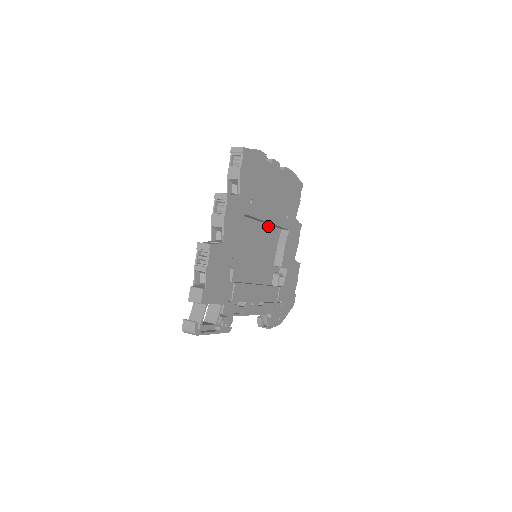
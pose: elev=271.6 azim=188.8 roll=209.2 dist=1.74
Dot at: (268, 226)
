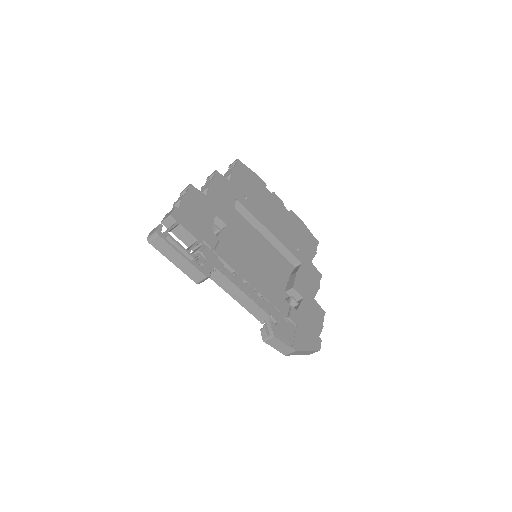
Dot at: (275, 249)
